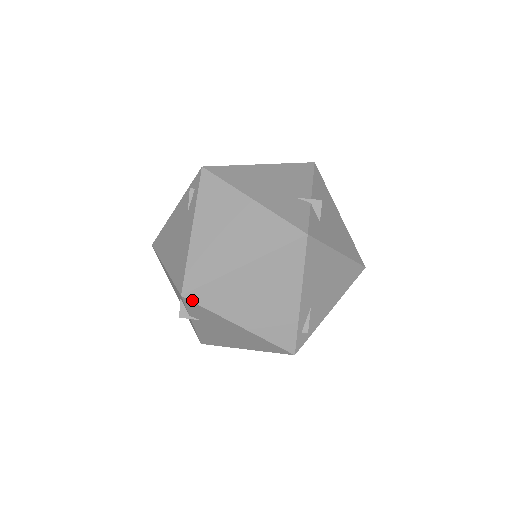
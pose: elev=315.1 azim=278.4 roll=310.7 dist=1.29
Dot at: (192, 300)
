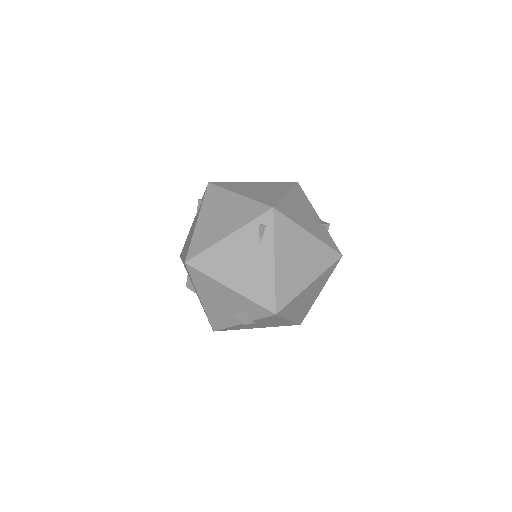
Dot at: (279, 315)
